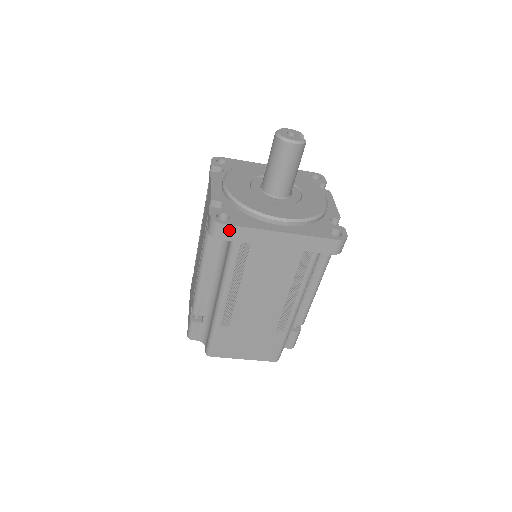
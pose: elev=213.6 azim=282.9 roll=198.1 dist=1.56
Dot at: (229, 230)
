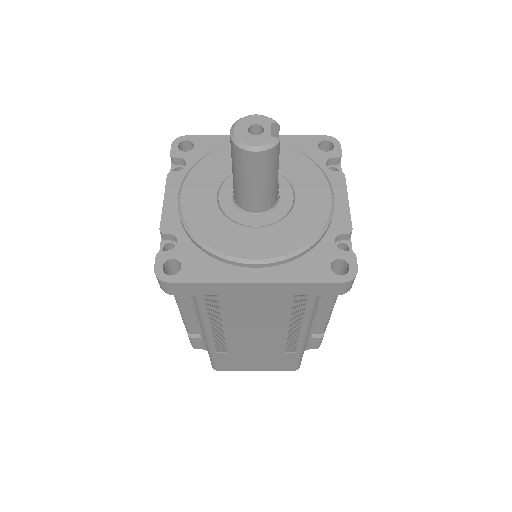
Dot at: (181, 287)
